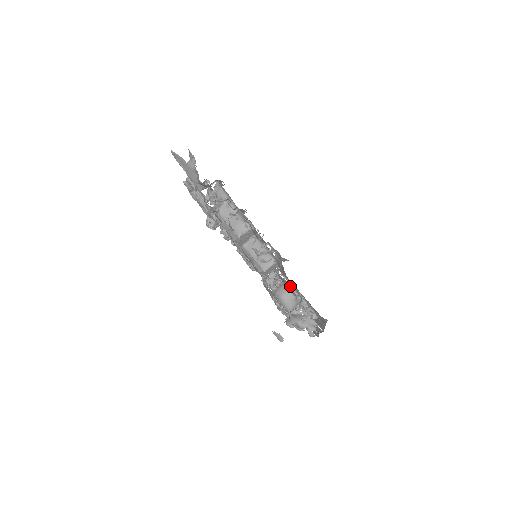
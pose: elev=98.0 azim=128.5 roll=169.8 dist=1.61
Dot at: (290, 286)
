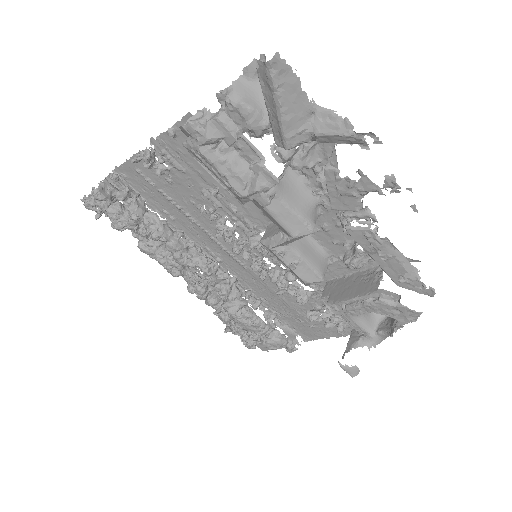
Dot at: occluded
